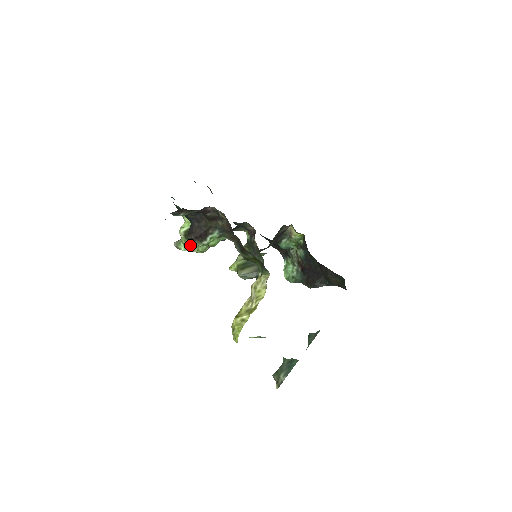
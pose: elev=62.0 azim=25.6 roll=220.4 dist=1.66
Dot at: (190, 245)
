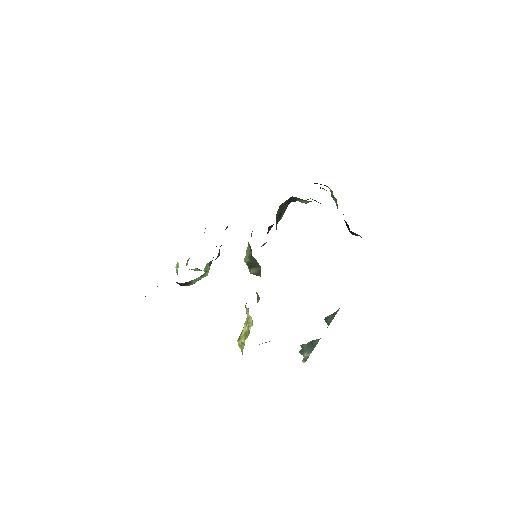
Dot at: (194, 269)
